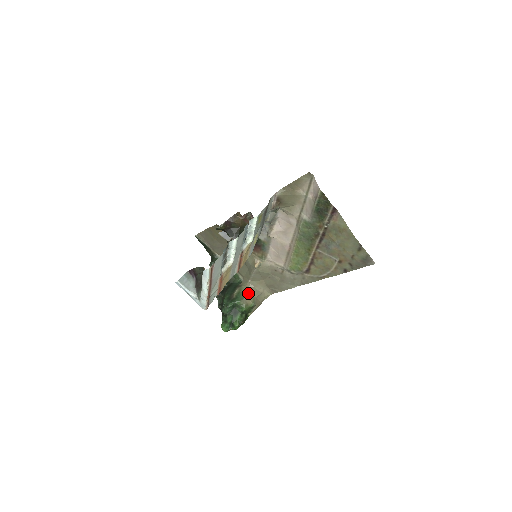
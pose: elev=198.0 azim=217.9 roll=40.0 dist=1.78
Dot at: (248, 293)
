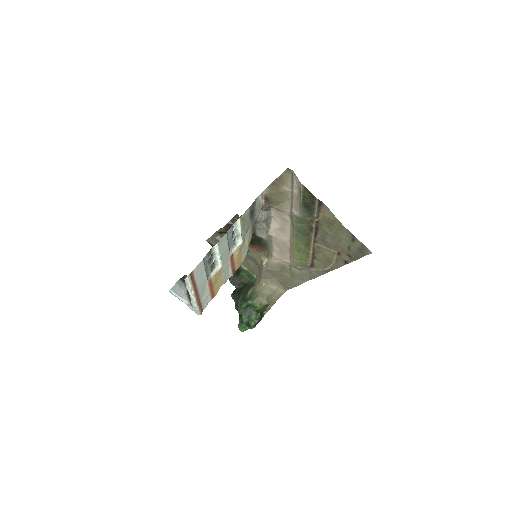
Dot at: (261, 292)
